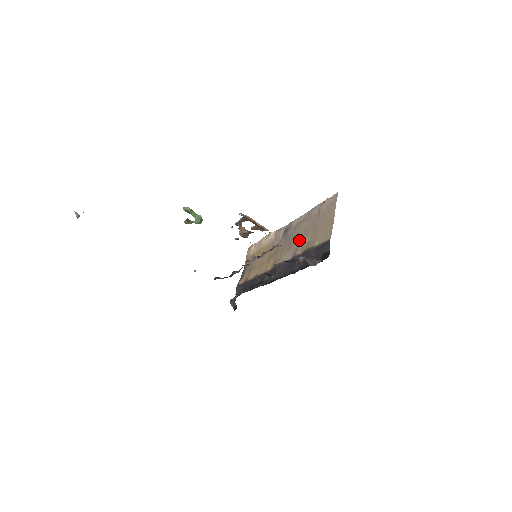
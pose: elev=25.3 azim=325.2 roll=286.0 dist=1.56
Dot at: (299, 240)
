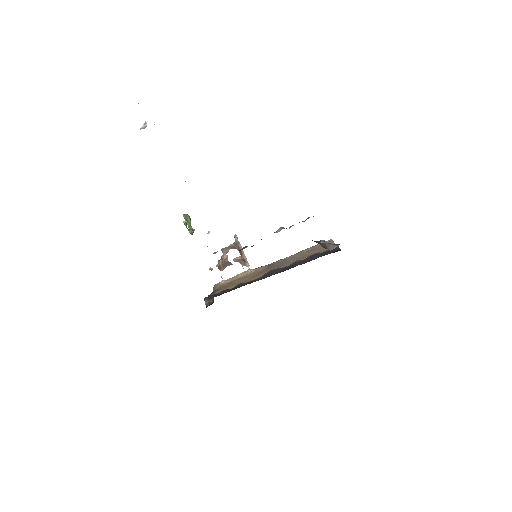
Dot at: (295, 260)
